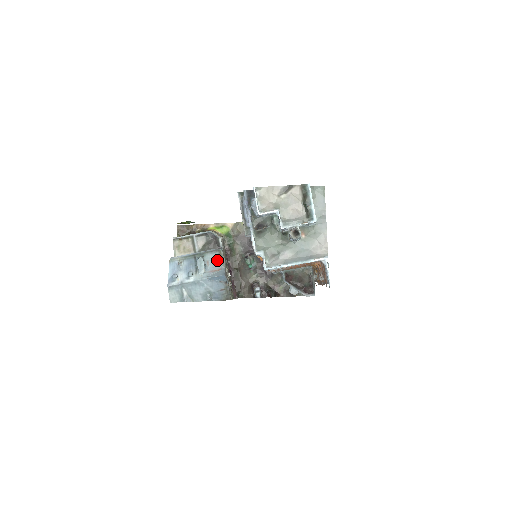
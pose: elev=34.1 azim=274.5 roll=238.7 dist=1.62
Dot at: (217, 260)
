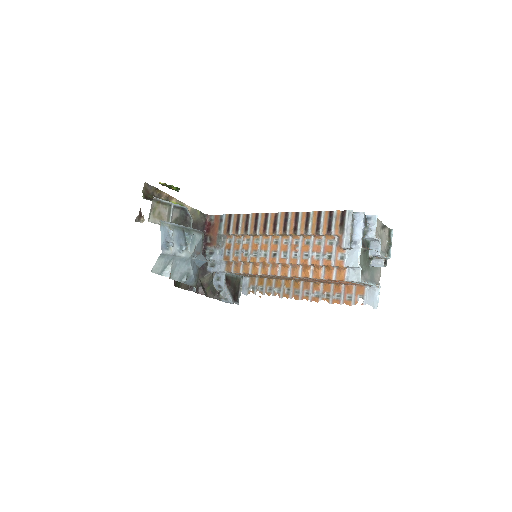
Dot at: (200, 243)
